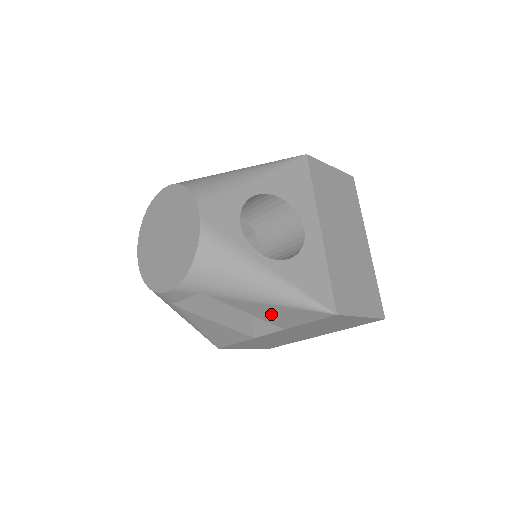
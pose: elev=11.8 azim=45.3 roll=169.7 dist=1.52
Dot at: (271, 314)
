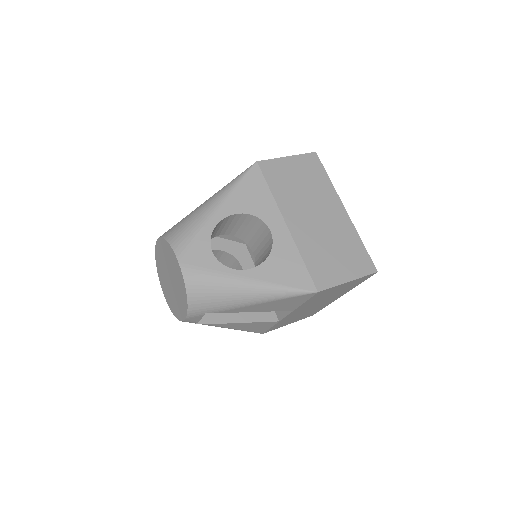
Dot at: (270, 307)
